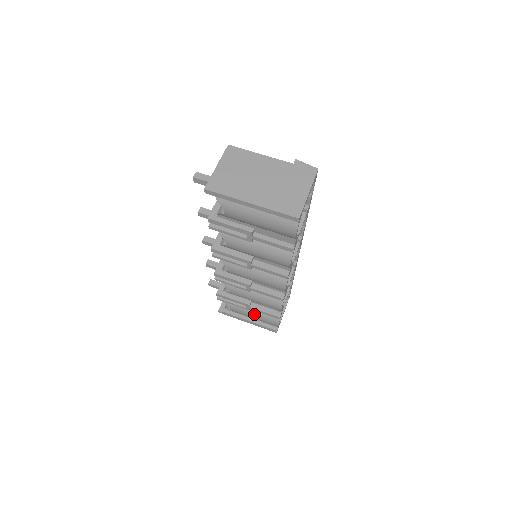
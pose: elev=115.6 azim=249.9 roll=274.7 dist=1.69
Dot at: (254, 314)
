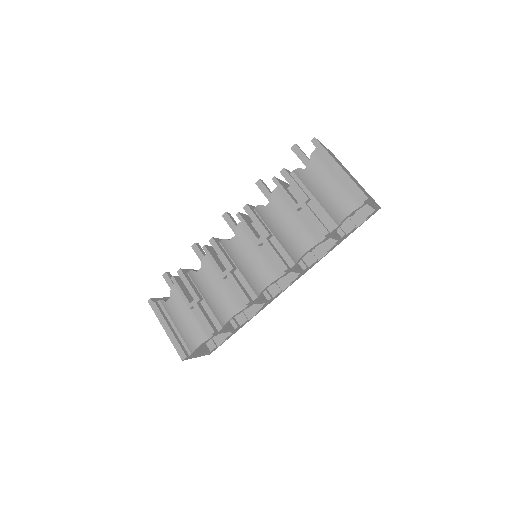
Dot at: (187, 318)
